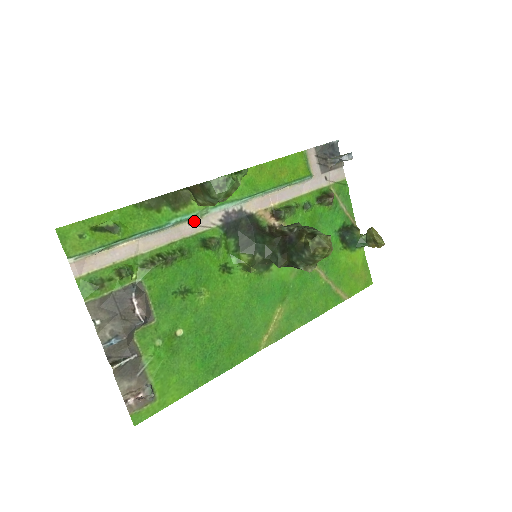
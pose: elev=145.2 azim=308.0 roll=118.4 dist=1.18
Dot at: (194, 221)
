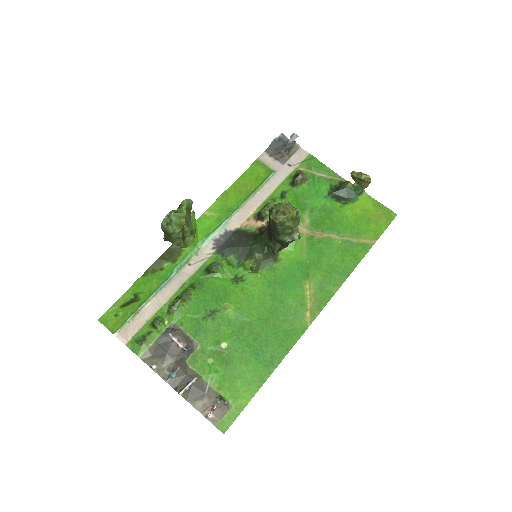
Dot at: (192, 261)
